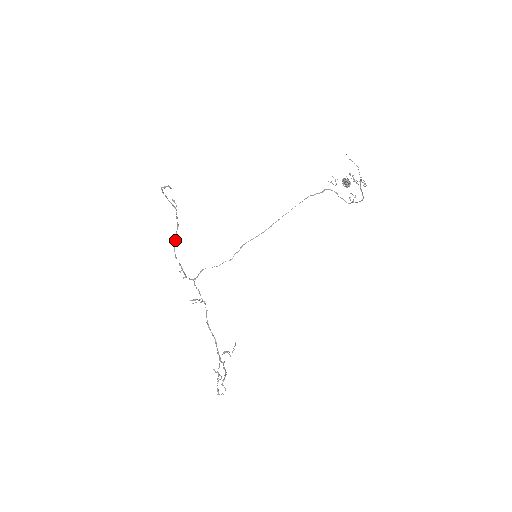
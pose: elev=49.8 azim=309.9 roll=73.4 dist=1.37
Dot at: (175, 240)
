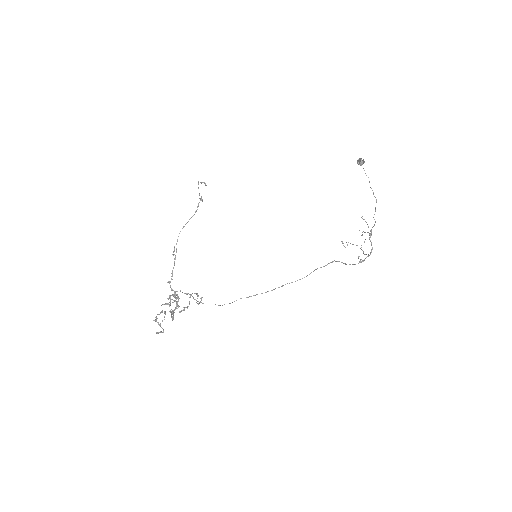
Dot at: (186, 223)
